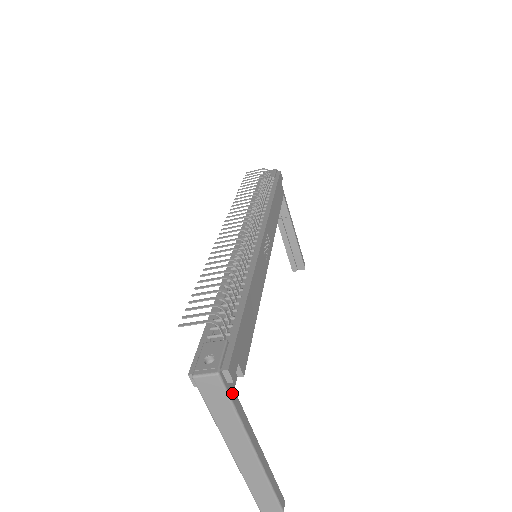
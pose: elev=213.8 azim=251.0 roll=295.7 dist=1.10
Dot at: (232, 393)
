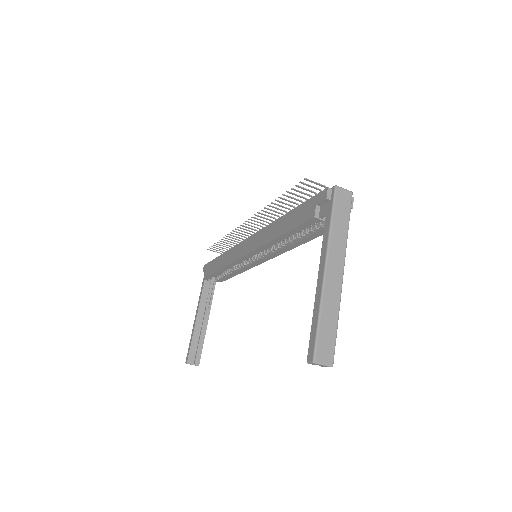
Dot at: (347, 217)
